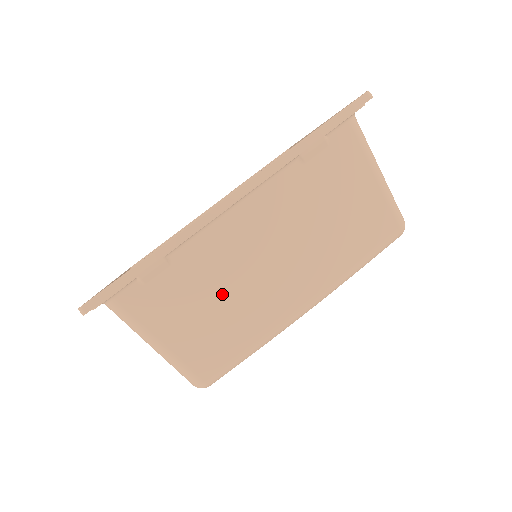
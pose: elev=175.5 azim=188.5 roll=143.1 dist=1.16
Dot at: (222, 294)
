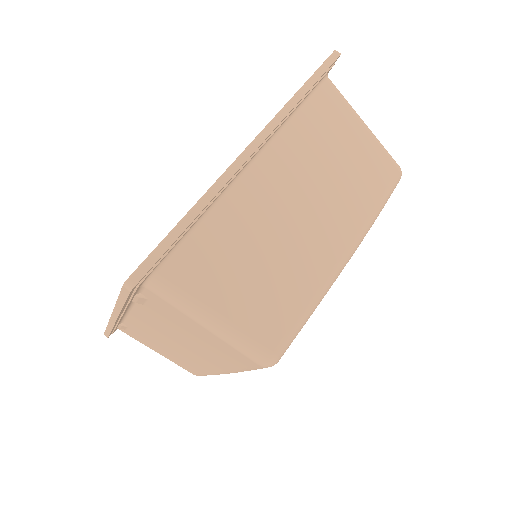
Dot at: (166, 348)
